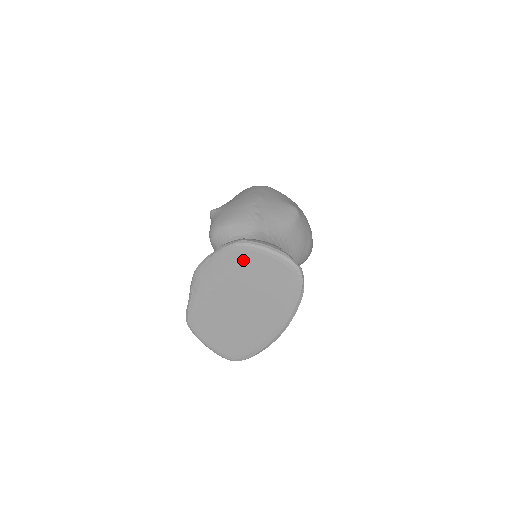
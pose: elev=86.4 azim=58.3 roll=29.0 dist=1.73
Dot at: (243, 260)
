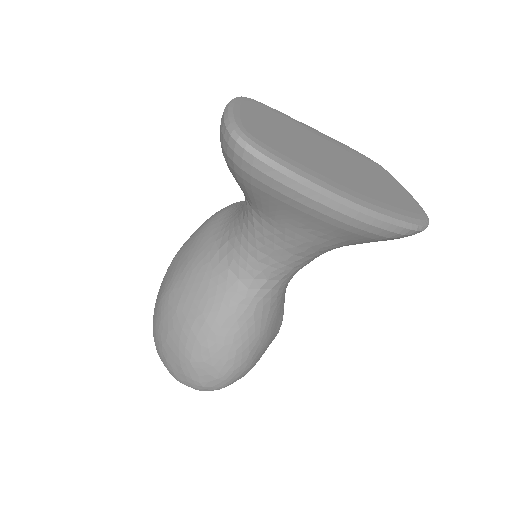
Dot at: (378, 169)
